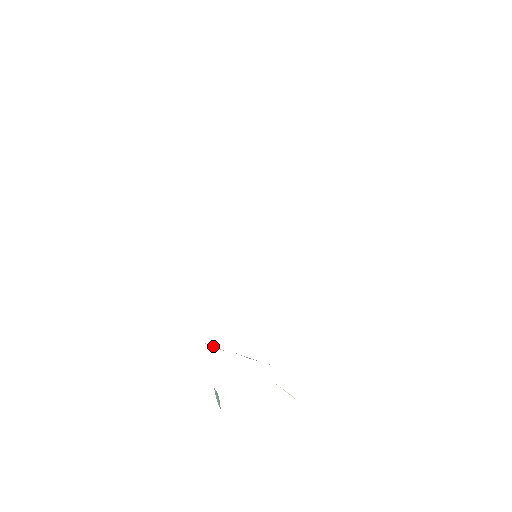
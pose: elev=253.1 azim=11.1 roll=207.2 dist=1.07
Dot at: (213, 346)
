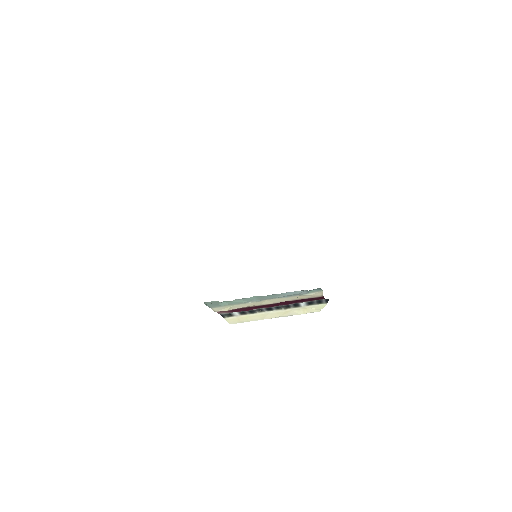
Dot at: (266, 316)
